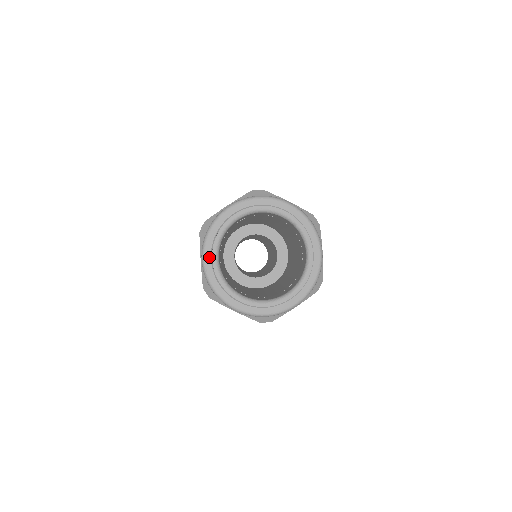
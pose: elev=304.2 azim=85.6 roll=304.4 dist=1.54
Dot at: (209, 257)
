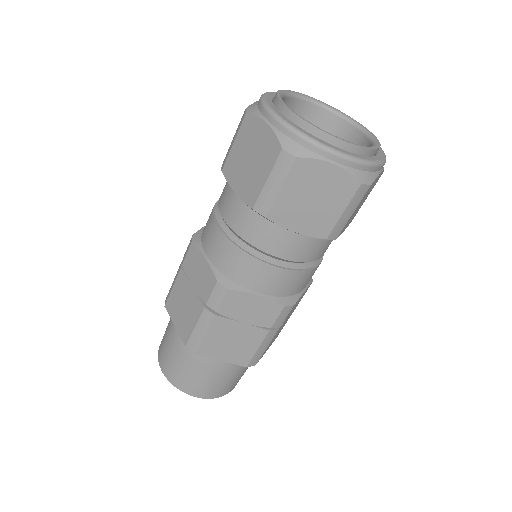
Dot at: (279, 112)
